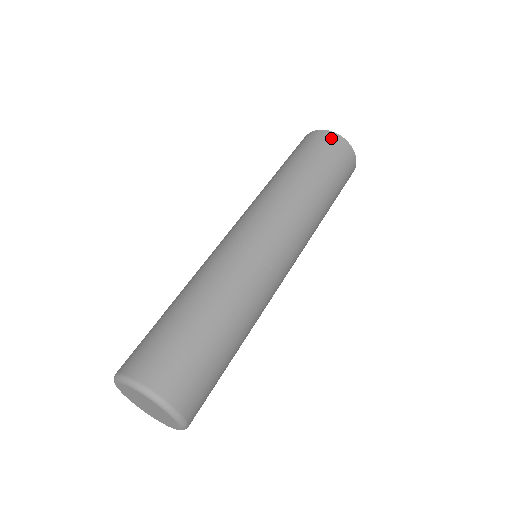
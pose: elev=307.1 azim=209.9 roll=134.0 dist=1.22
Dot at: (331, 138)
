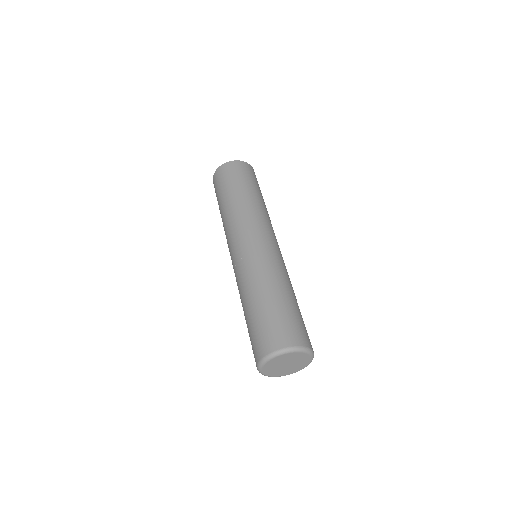
Dot at: (229, 166)
